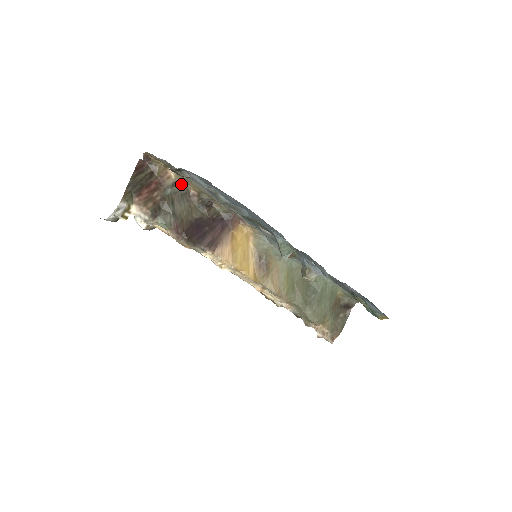
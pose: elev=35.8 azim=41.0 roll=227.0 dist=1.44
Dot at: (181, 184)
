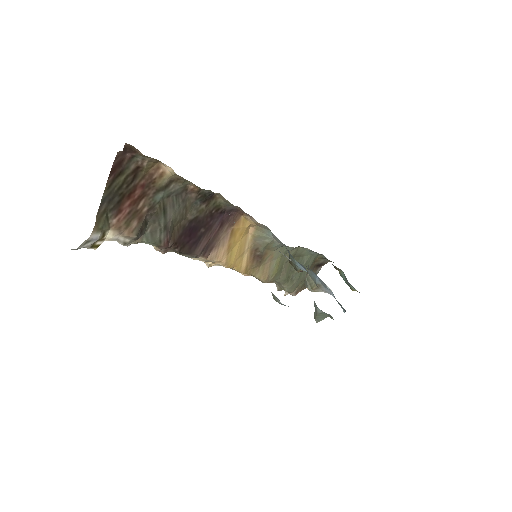
Dot at: (178, 181)
